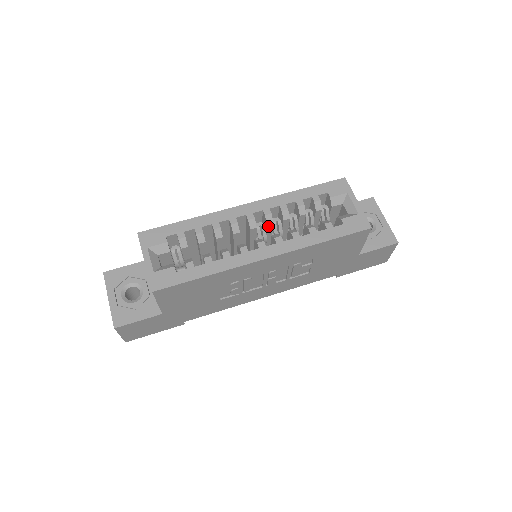
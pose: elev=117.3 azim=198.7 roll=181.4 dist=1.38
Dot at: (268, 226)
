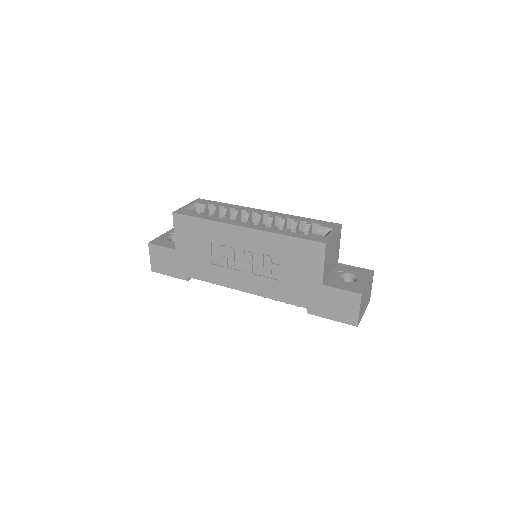
Dot at: (267, 226)
